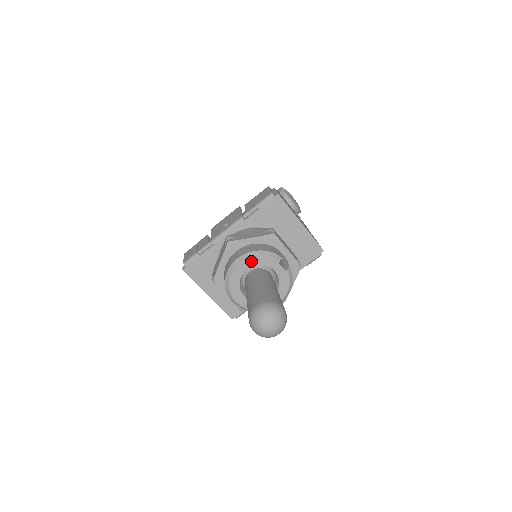
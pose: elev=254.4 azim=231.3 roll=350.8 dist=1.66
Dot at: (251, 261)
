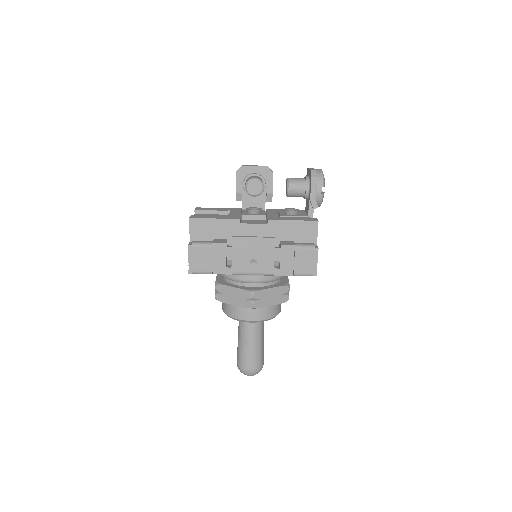
Dot at: occluded
